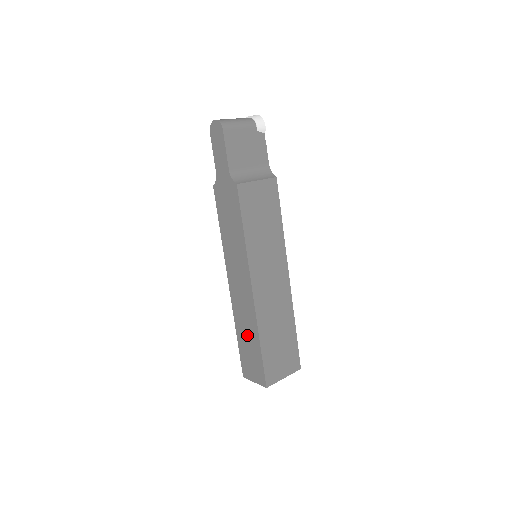
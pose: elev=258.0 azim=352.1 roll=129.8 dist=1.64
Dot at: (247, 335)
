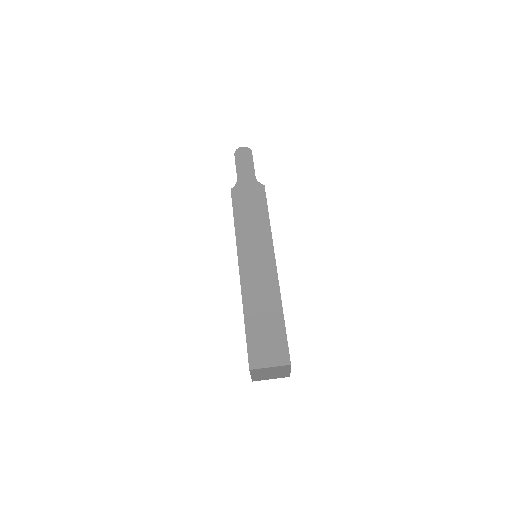
Dot at: (263, 313)
